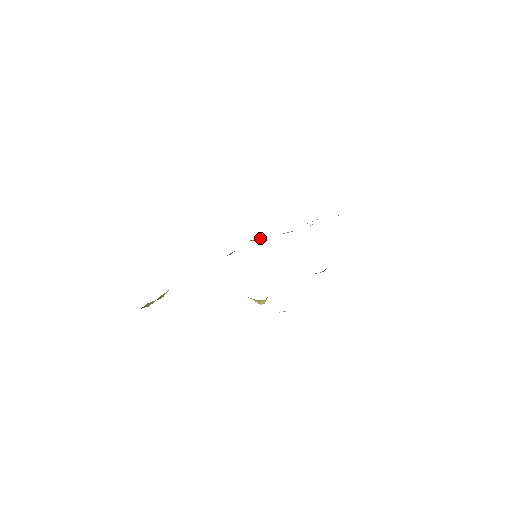
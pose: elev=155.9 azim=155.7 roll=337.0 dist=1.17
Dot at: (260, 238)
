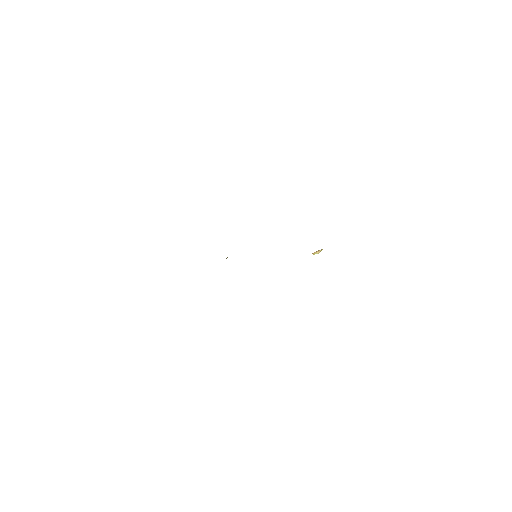
Dot at: occluded
